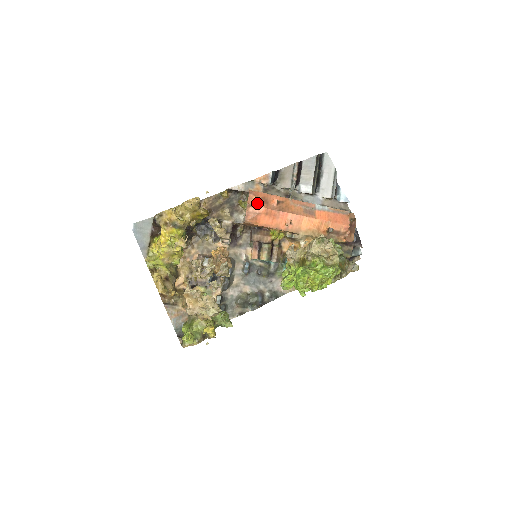
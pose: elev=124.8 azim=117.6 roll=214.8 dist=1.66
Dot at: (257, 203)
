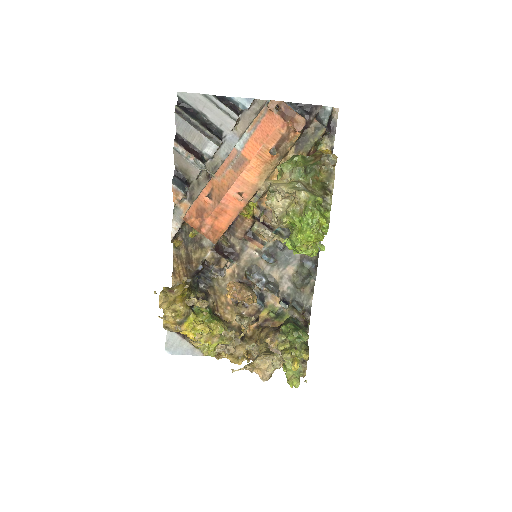
Dot at: (199, 221)
